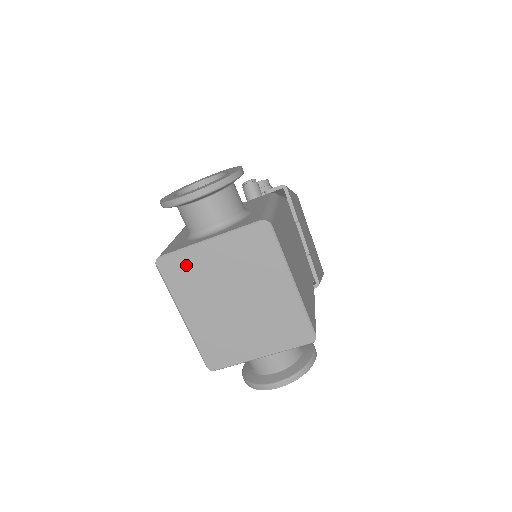
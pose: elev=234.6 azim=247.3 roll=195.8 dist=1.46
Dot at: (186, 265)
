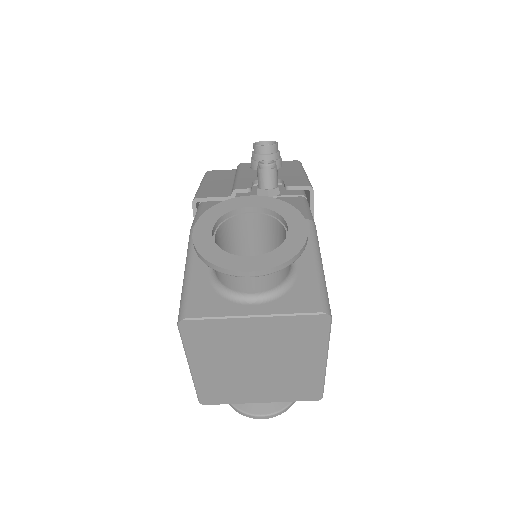
Dot at: (215, 331)
